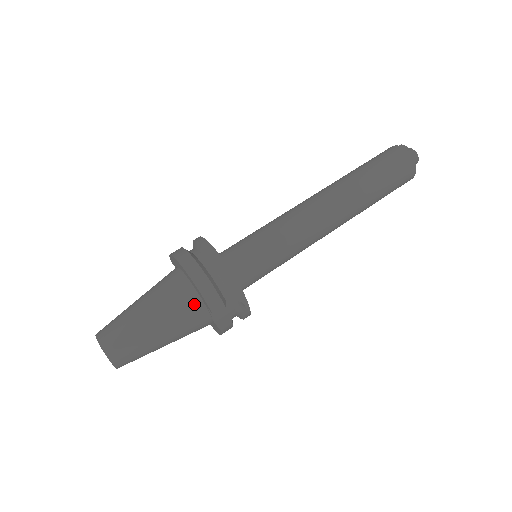
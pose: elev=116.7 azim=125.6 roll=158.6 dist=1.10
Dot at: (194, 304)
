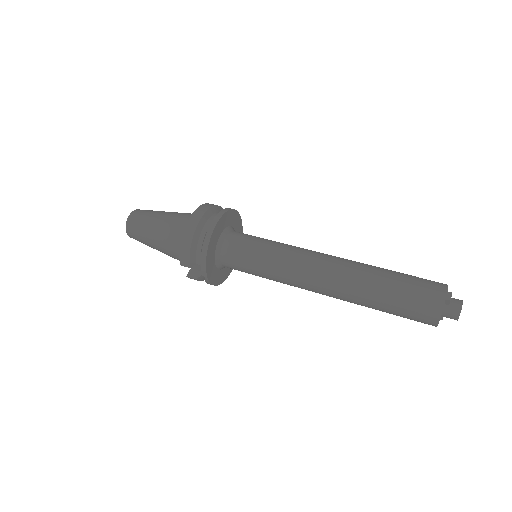
Dot at: occluded
